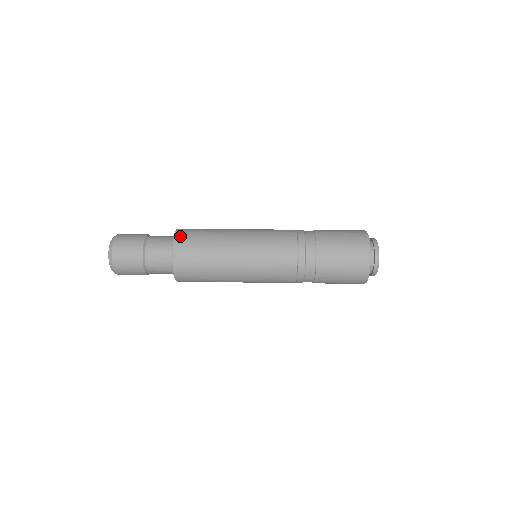
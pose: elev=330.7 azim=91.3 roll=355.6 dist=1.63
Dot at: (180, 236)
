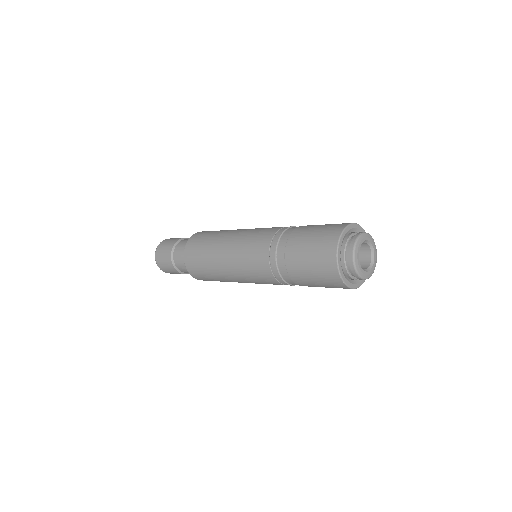
Dot at: (191, 241)
